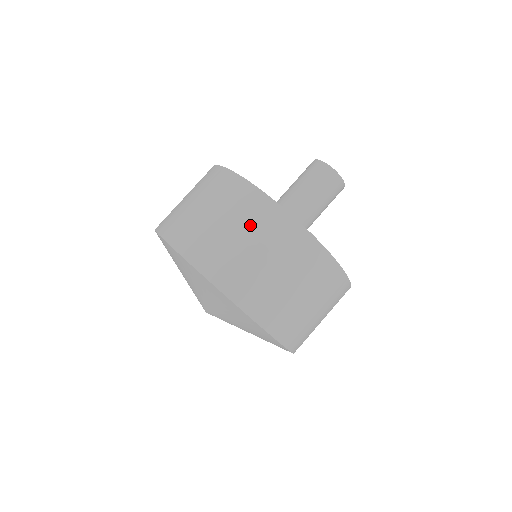
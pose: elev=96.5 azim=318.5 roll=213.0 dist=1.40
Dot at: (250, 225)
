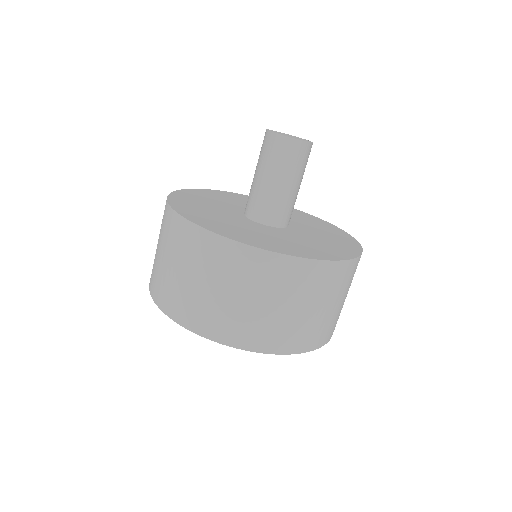
Dot at: (309, 294)
